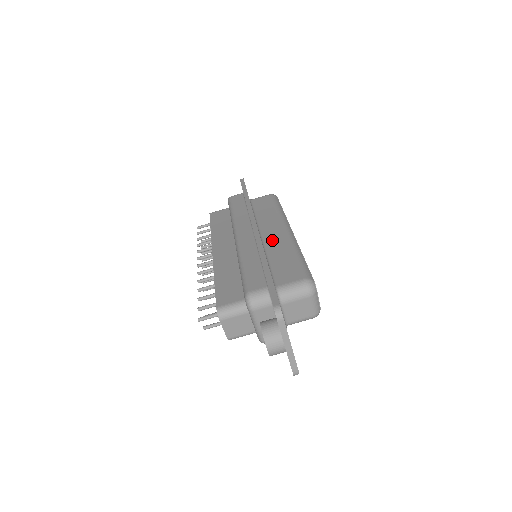
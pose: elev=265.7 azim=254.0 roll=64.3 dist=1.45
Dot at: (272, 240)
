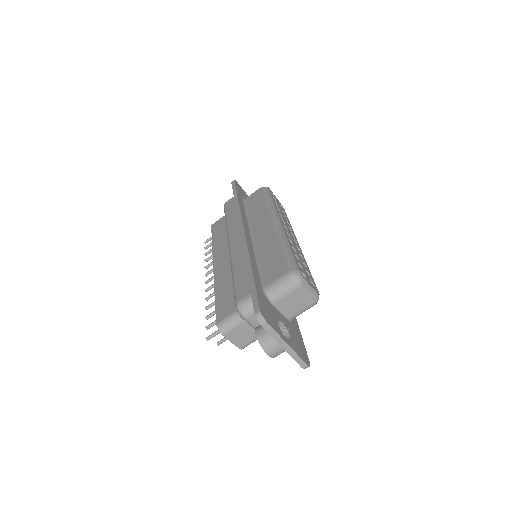
Dot at: (261, 238)
